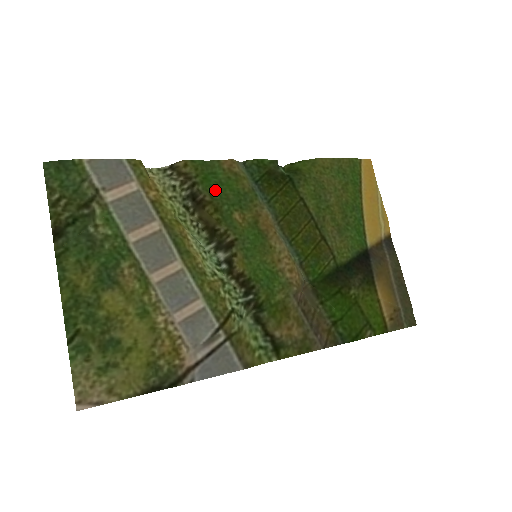
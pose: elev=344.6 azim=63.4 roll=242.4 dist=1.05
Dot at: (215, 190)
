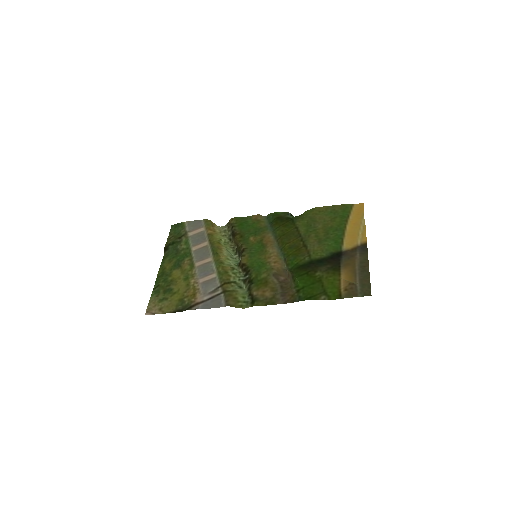
Dot at: (245, 229)
